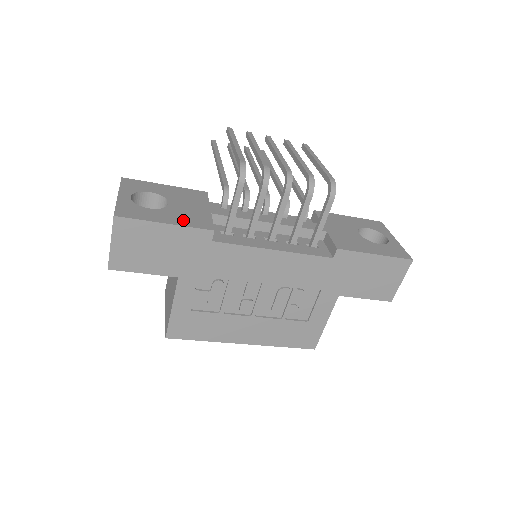
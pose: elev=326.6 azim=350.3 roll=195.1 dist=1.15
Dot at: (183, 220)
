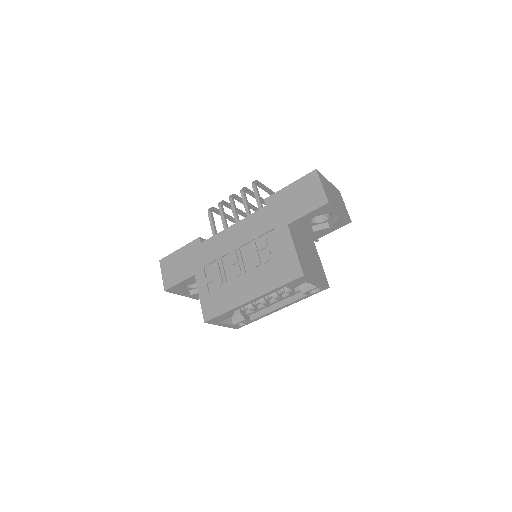
Dot at: occluded
